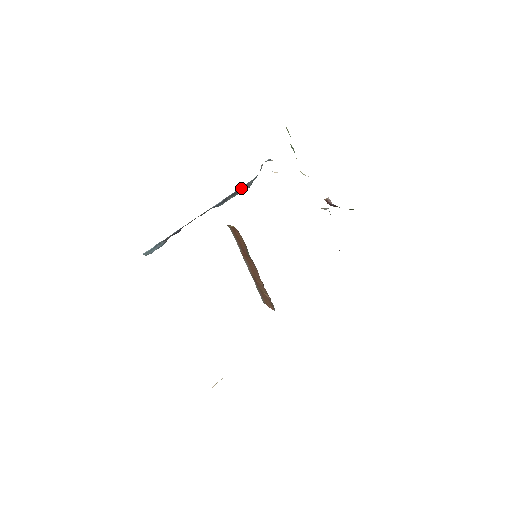
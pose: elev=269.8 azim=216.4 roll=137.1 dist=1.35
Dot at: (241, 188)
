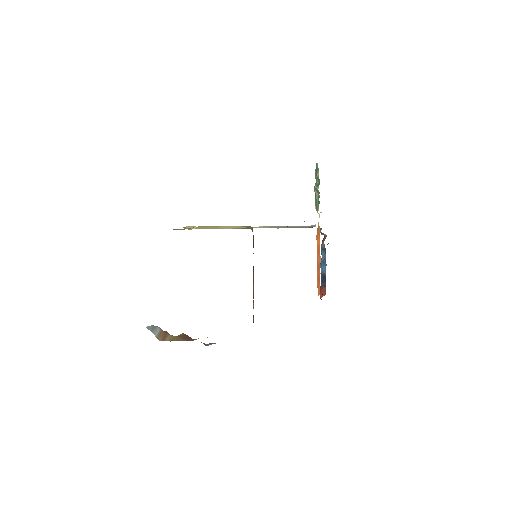
Dot at: occluded
